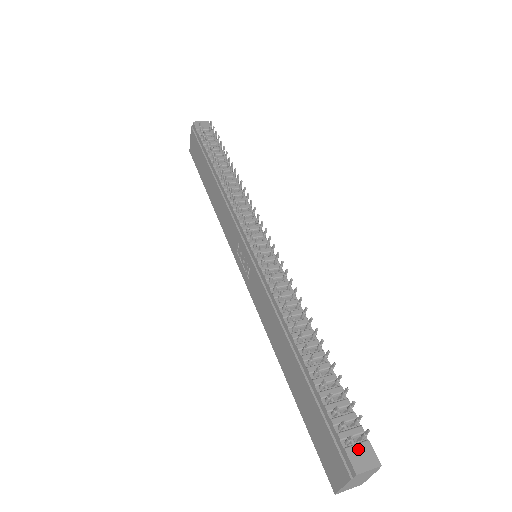
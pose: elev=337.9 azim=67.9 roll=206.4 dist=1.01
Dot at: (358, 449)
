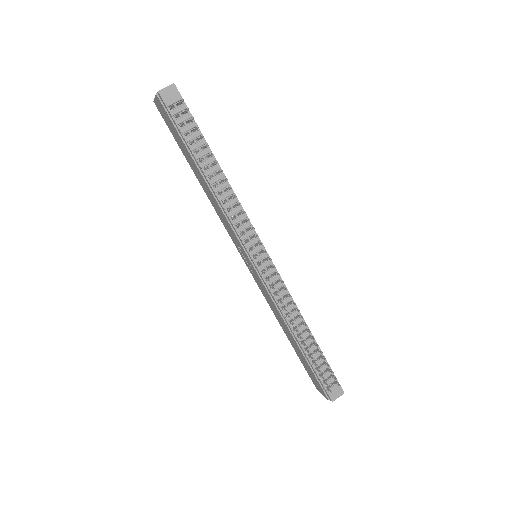
Dot at: (333, 389)
